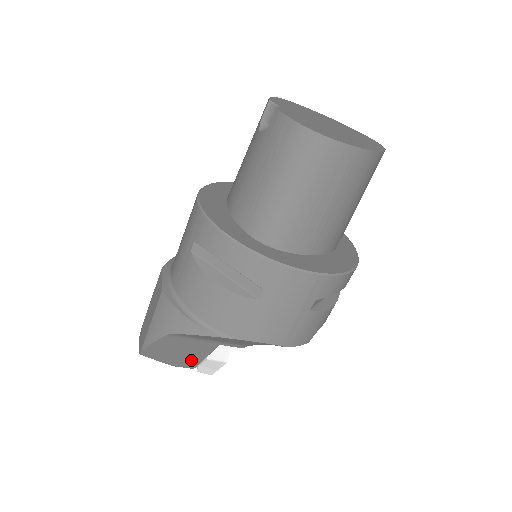
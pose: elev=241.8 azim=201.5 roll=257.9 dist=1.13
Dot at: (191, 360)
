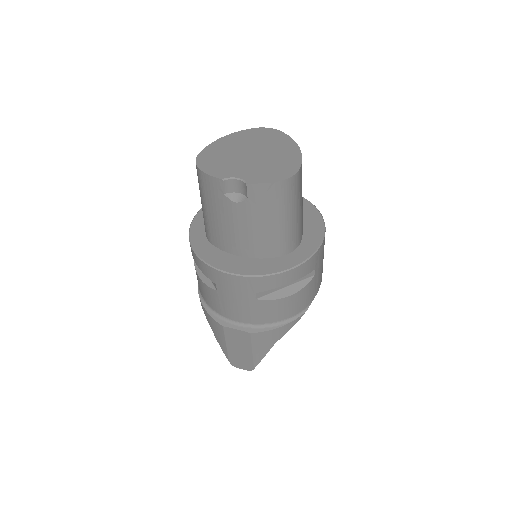
Dot at: occluded
